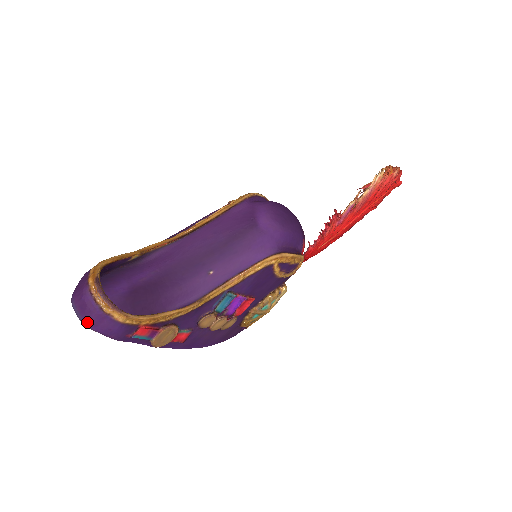
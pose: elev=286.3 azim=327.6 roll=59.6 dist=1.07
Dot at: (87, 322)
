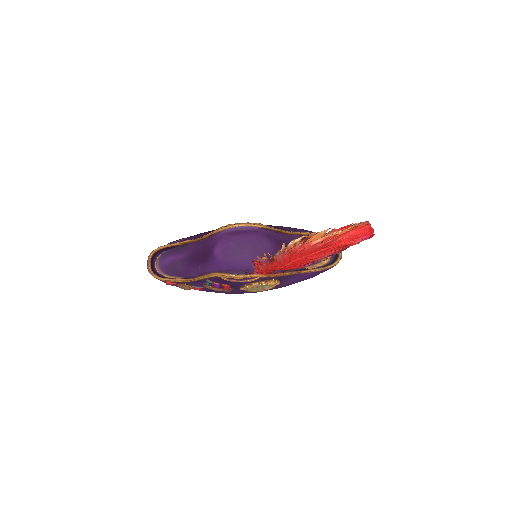
Dot at: occluded
